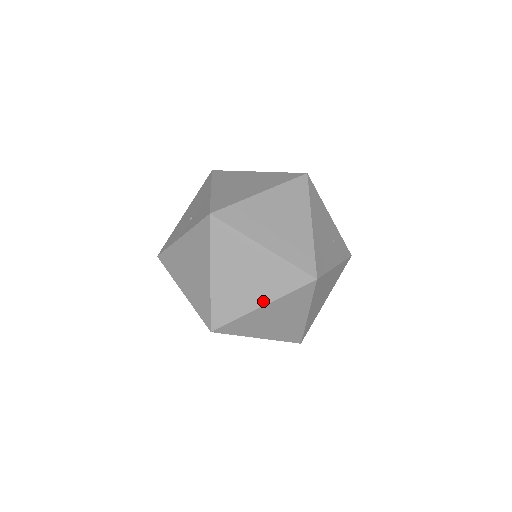
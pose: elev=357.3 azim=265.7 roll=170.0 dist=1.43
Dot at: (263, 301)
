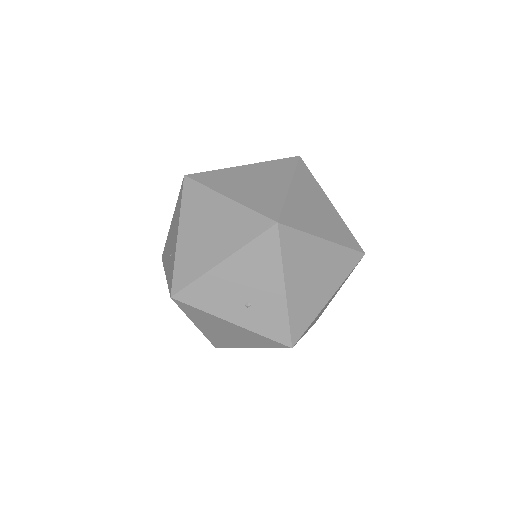
Dot at: occluded
